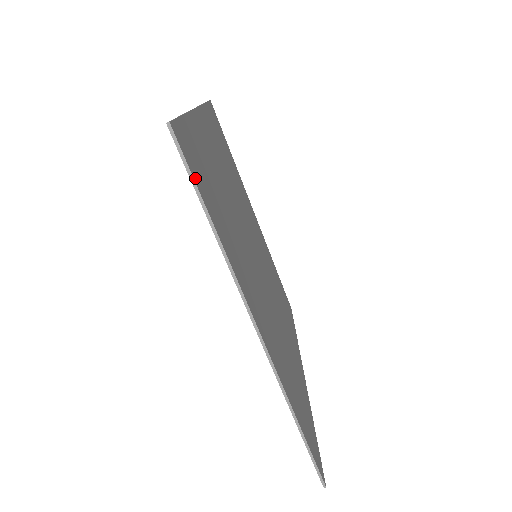
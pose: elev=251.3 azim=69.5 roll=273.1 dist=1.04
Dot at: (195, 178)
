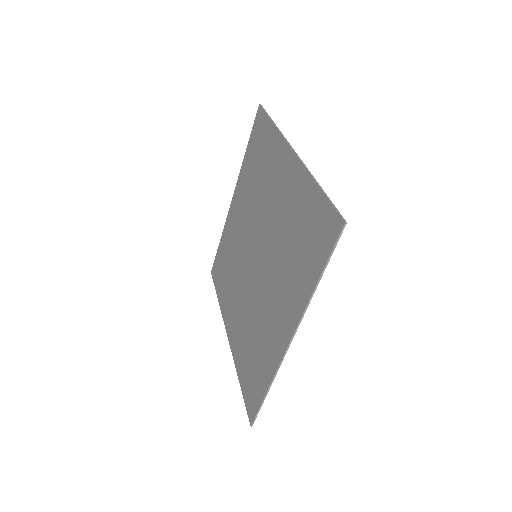
Dot at: (330, 252)
